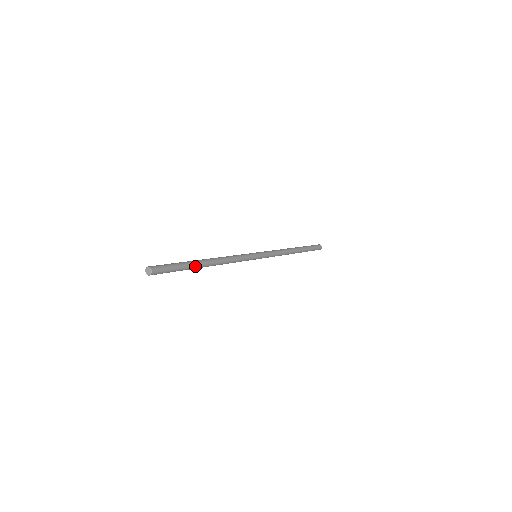
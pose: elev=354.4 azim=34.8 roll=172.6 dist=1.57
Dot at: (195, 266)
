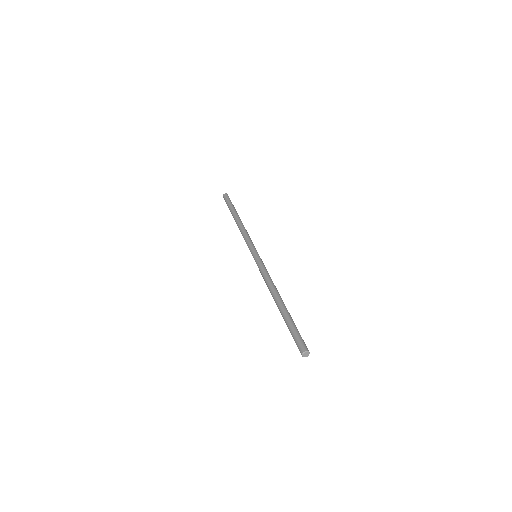
Dot at: (288, 313)
